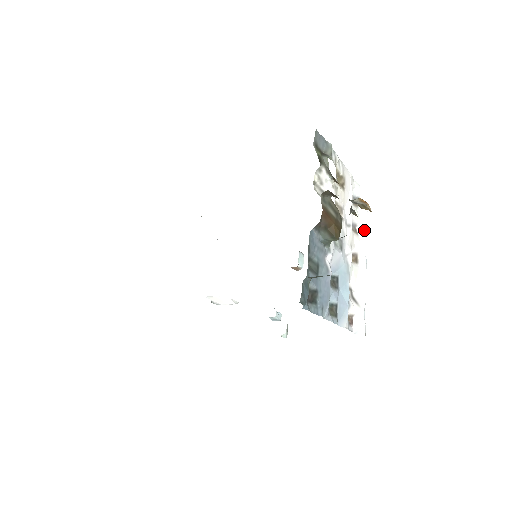
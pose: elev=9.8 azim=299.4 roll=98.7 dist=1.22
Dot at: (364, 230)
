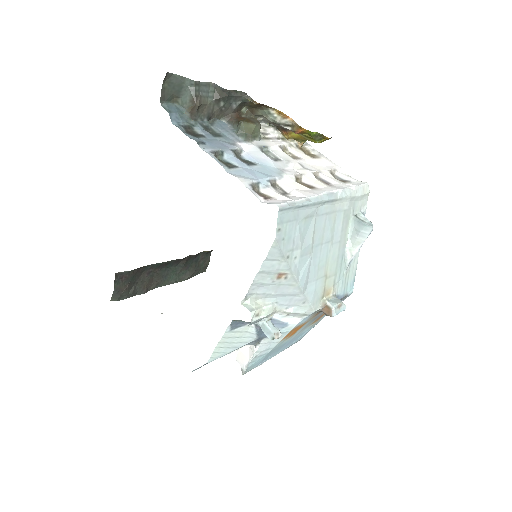
Dot at: (342, 188)
